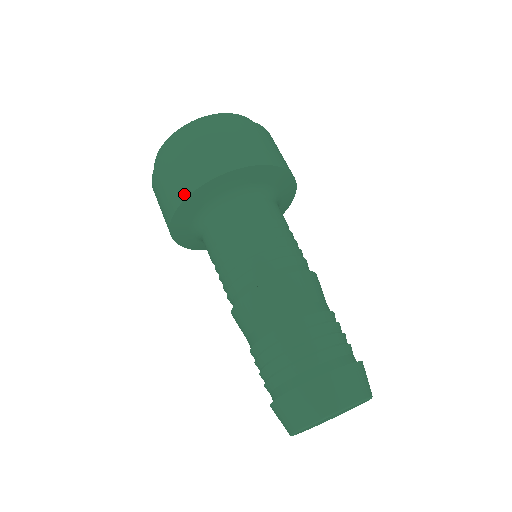
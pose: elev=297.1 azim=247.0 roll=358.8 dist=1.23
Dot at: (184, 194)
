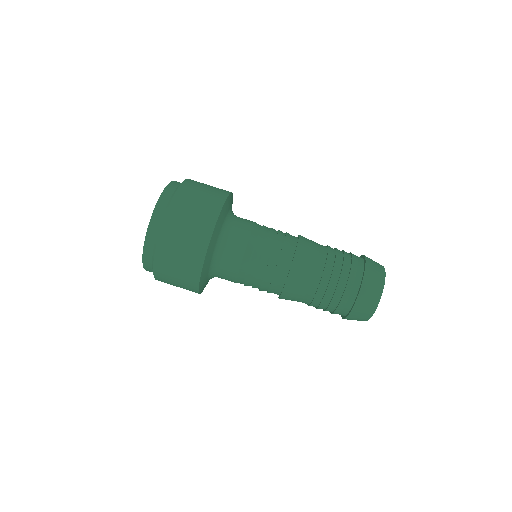
Dot at: (211, 224)
